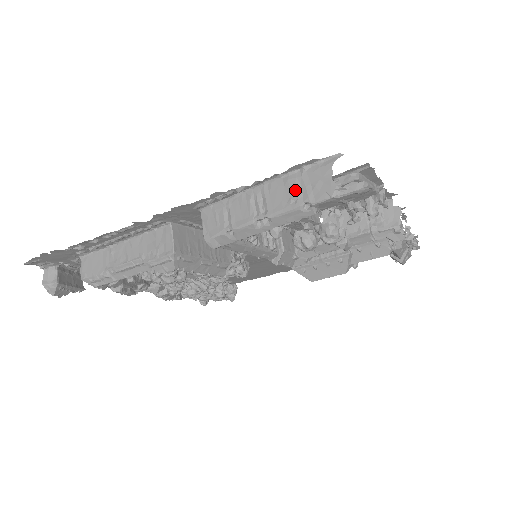
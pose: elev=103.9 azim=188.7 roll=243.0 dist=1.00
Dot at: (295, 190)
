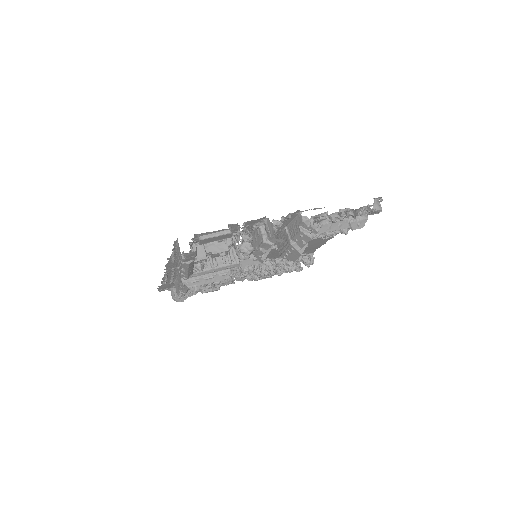
Dot at: (179, 255)
